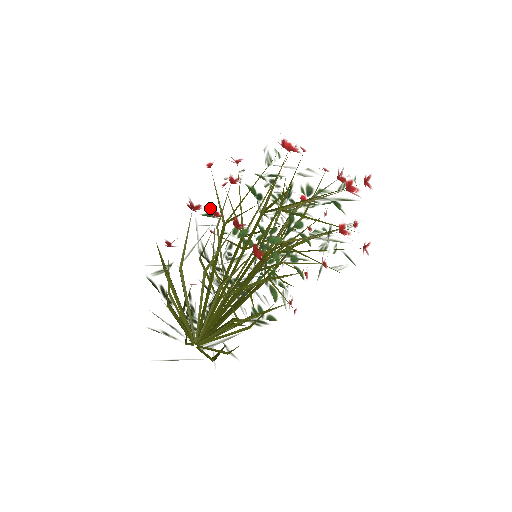
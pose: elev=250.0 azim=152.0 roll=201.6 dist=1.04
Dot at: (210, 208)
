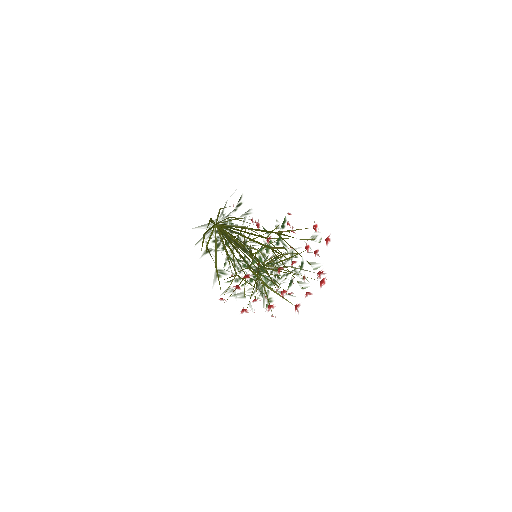
Dot at: occluded
